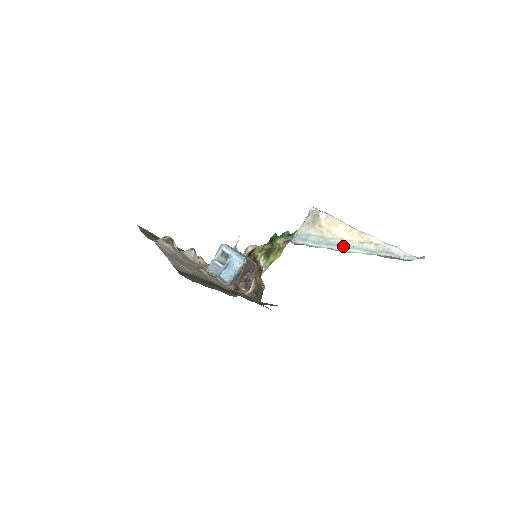
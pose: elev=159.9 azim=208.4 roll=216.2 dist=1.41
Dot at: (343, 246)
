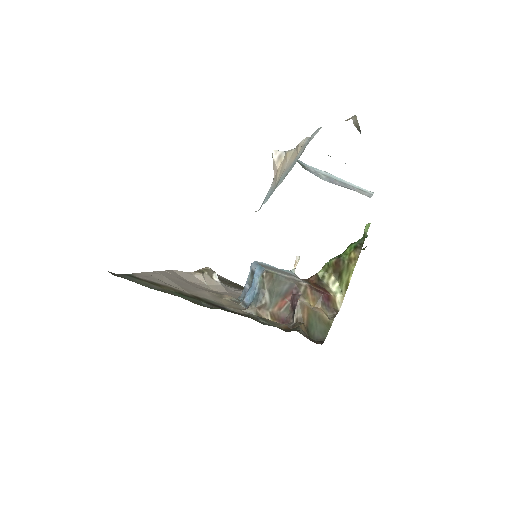
Dot at: (282, 179)
